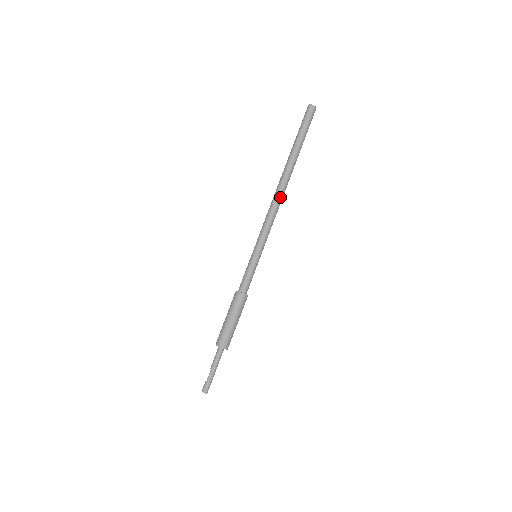
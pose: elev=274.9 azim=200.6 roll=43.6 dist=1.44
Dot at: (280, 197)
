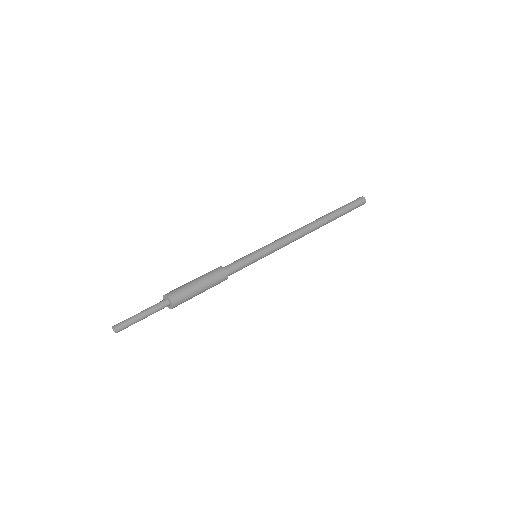
Dot at: (305, 230)
